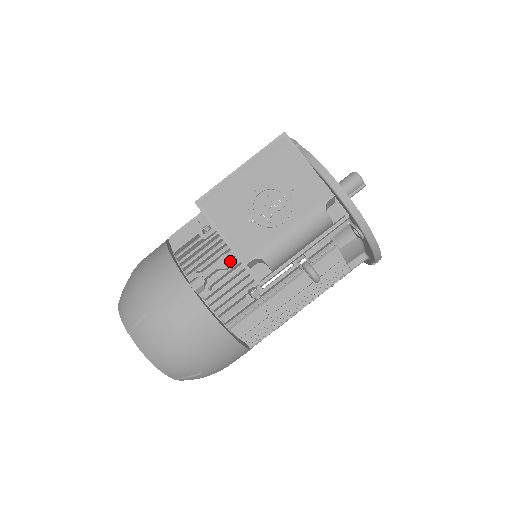
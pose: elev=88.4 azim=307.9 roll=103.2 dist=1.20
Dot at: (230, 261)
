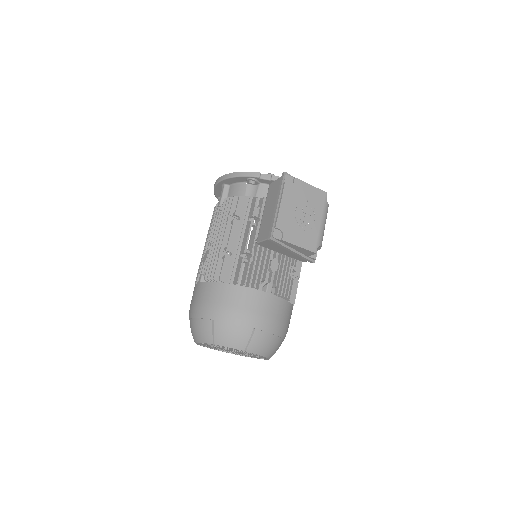
Dot at: (277, 263)
